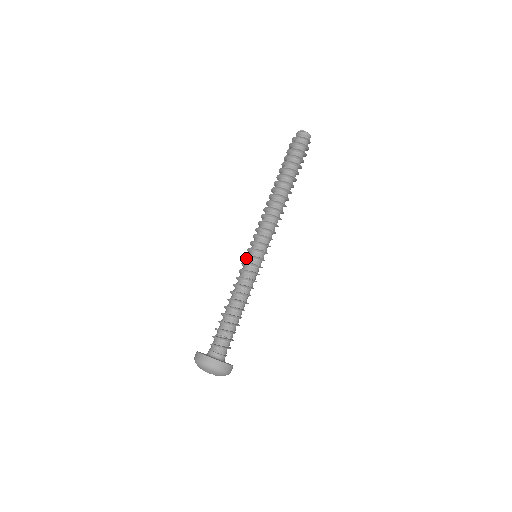
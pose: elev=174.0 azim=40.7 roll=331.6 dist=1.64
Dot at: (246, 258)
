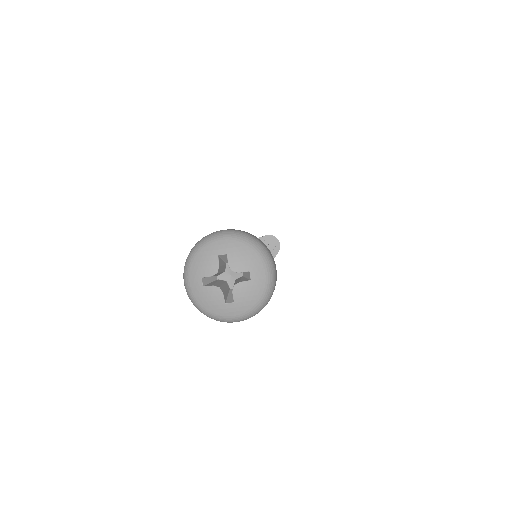
Dot at: occluded
